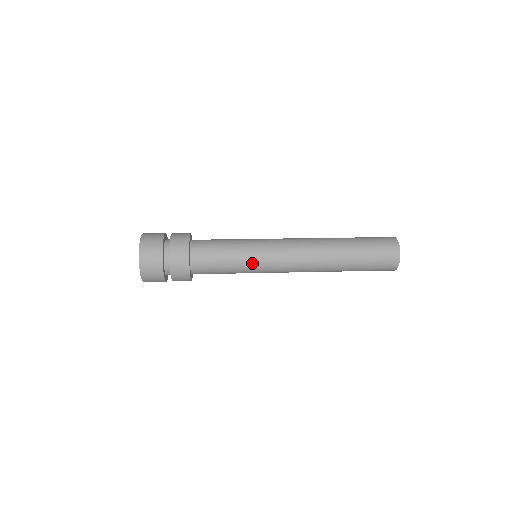
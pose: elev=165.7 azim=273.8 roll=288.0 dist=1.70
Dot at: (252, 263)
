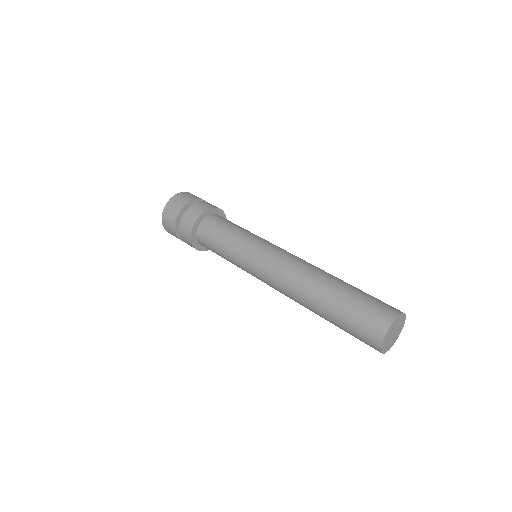
Dot at: (240, 266)
